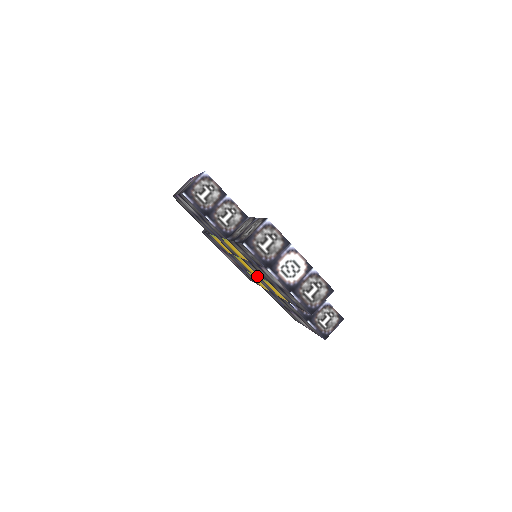
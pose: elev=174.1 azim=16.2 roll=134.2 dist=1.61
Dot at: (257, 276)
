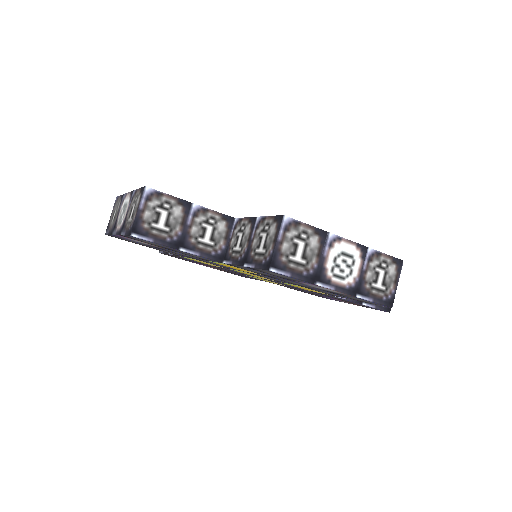
Dot at: occluded
